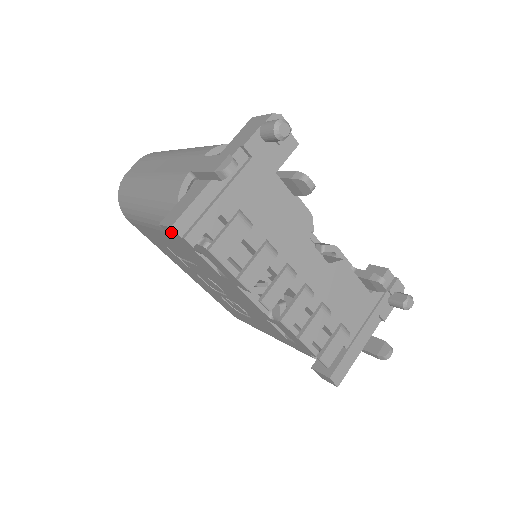
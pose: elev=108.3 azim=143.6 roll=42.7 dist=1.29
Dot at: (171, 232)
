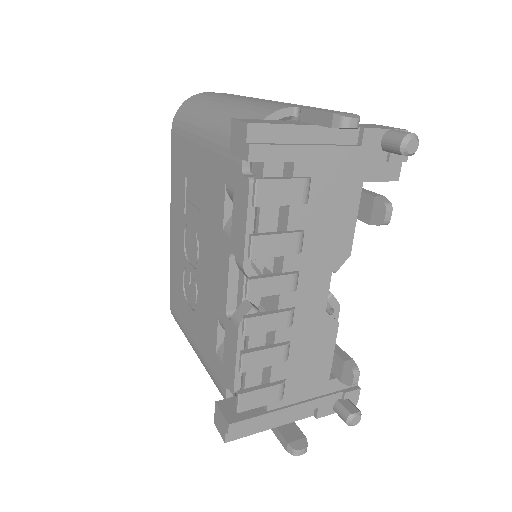
Dot at: (238, 132)
